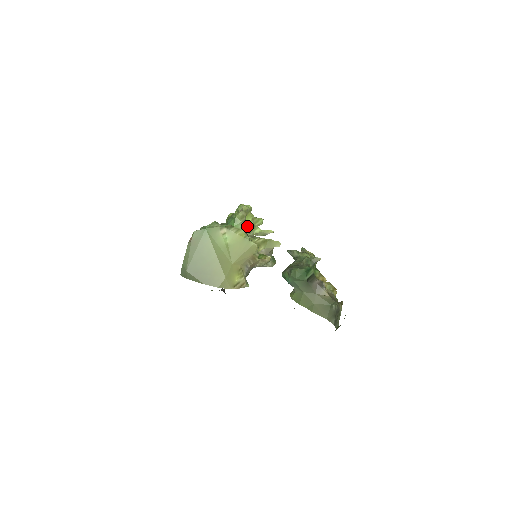
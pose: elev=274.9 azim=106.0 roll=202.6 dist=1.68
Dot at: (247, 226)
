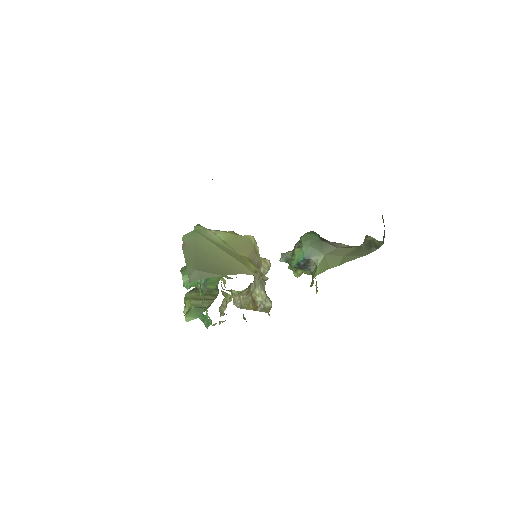
Dot at: (223, 281)
